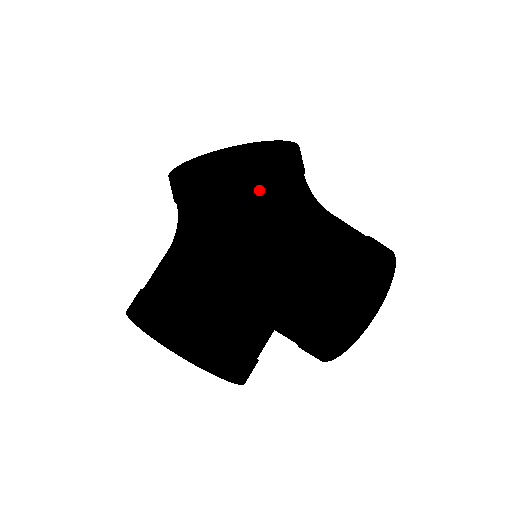
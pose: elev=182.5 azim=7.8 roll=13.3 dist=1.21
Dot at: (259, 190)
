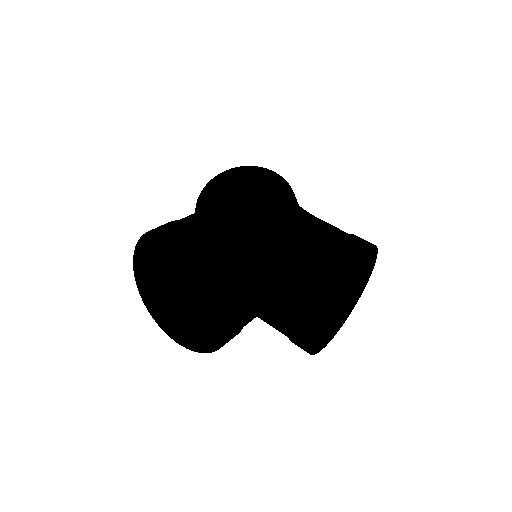
Dot at: (265, 184)
